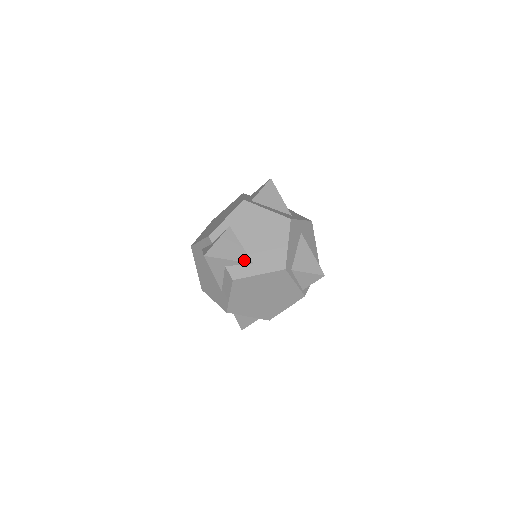
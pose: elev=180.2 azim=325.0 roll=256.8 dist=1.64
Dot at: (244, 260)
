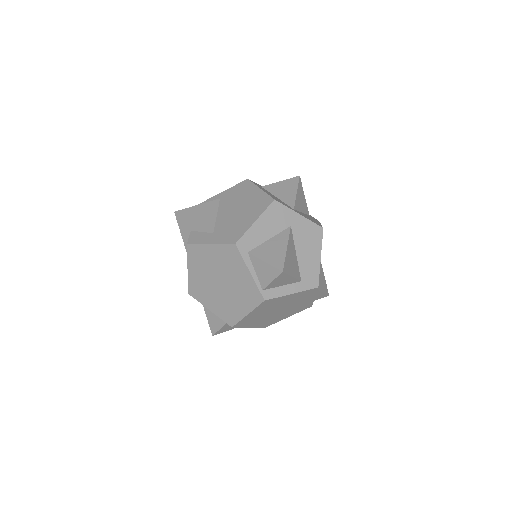
Dot at: (207, 227)
